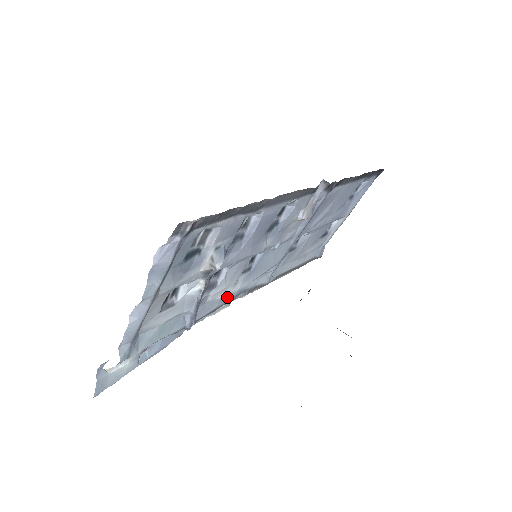
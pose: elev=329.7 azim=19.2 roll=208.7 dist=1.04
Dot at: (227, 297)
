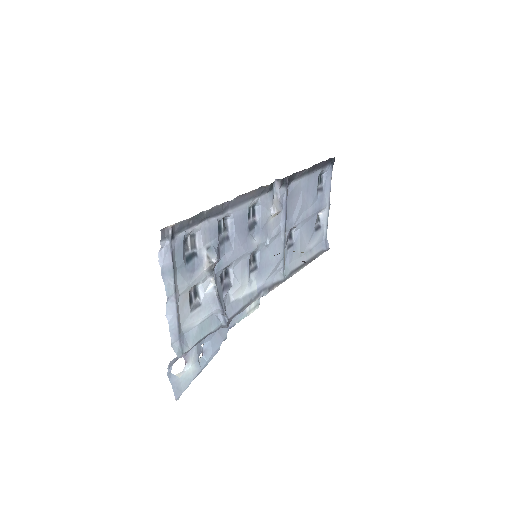
Dot at: (249, 296)
